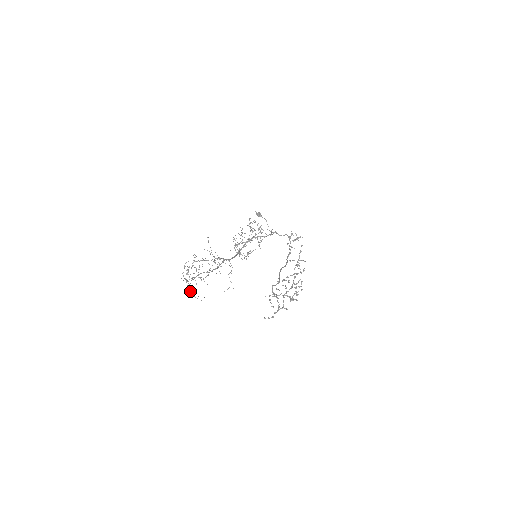
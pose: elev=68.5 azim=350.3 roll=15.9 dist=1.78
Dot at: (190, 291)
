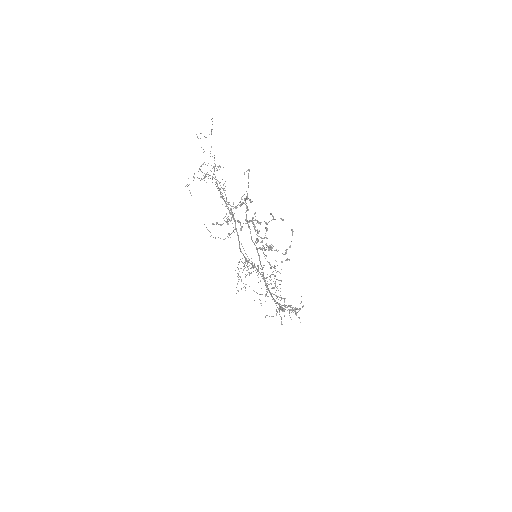
Dot at: occluded
